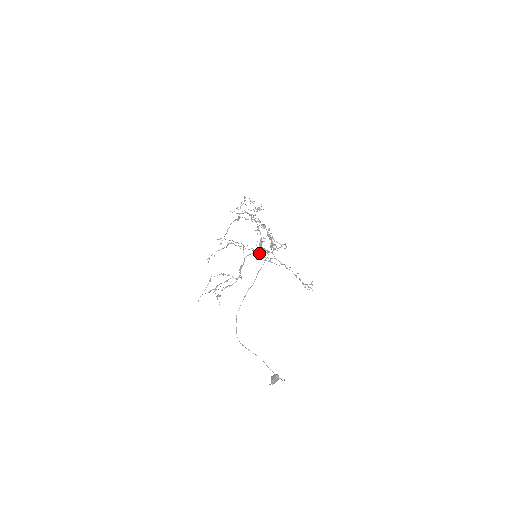
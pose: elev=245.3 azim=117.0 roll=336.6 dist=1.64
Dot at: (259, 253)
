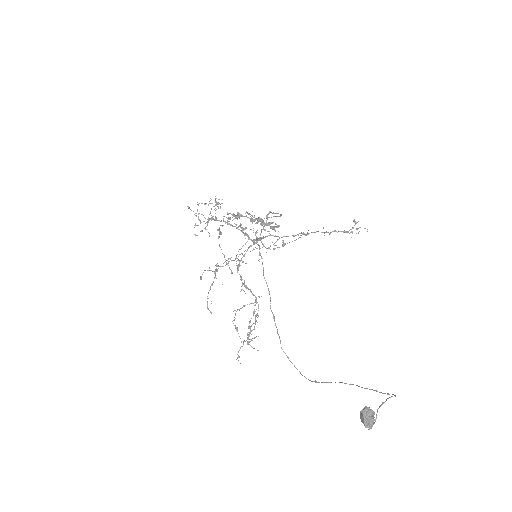
Dot at: occluded
